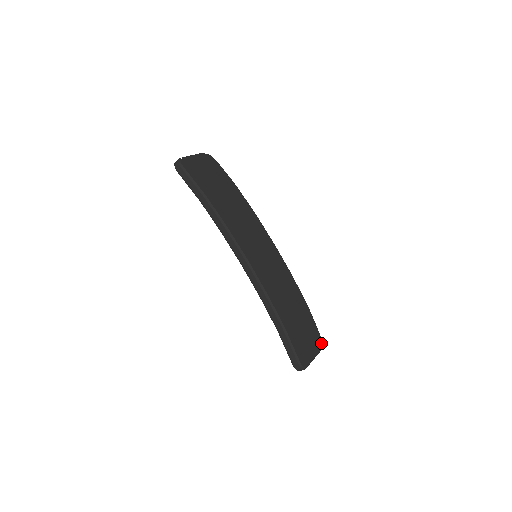
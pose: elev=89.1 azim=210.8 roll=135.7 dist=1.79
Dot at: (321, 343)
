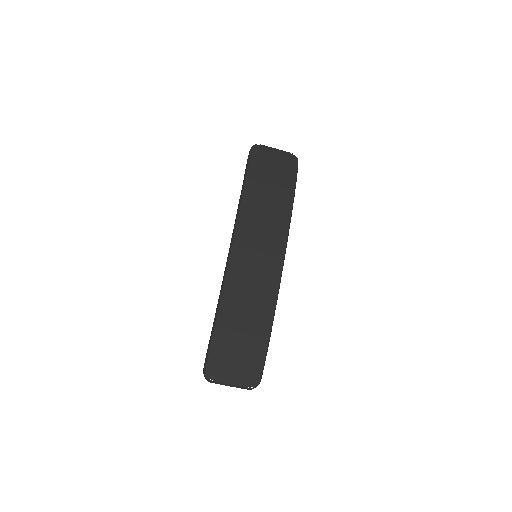
Dot at: (256, 383)
